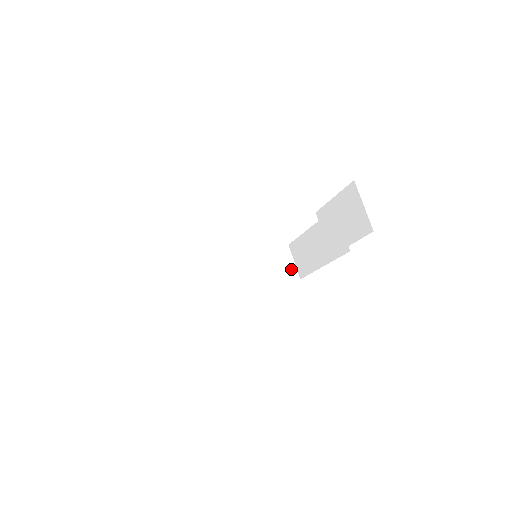
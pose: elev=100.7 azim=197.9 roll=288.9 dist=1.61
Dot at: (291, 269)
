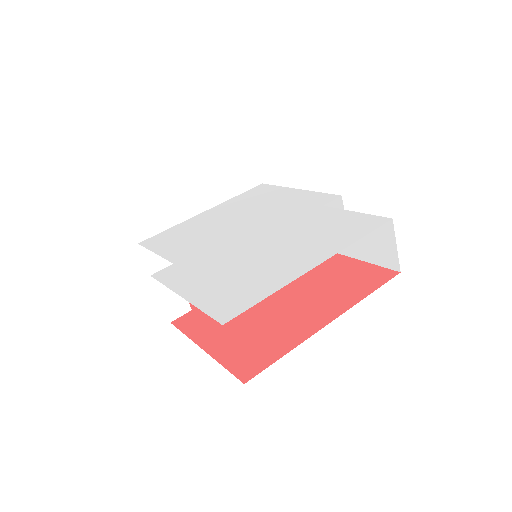
Dot at: occluded
